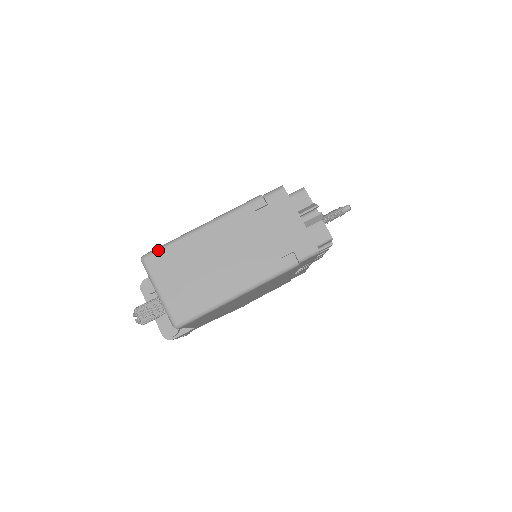
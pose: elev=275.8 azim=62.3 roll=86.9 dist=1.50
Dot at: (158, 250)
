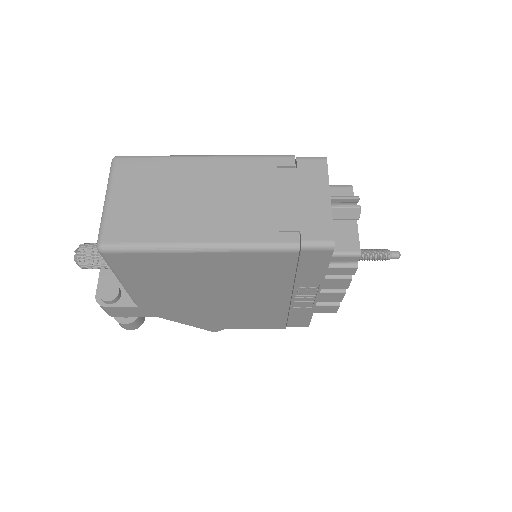
Dot at: (138, 156)
